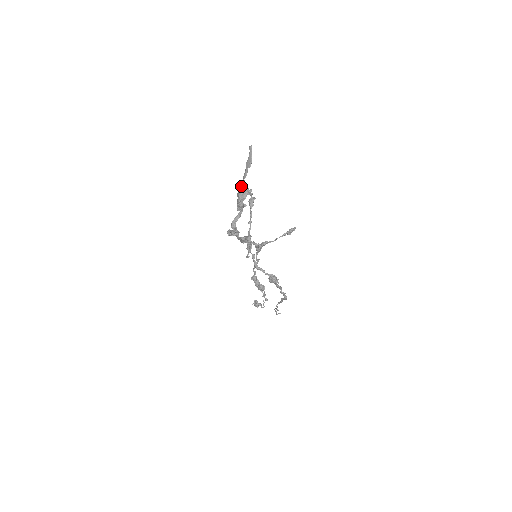
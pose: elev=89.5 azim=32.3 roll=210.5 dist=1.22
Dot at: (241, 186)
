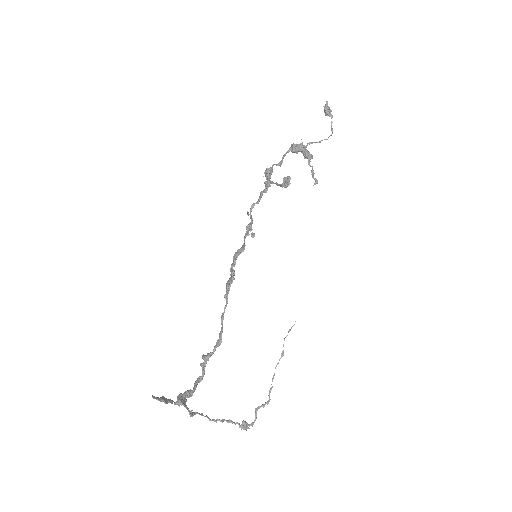
Dot at: (176, 402)
